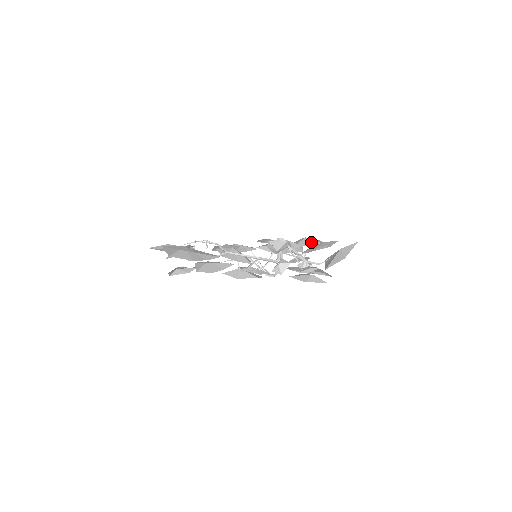
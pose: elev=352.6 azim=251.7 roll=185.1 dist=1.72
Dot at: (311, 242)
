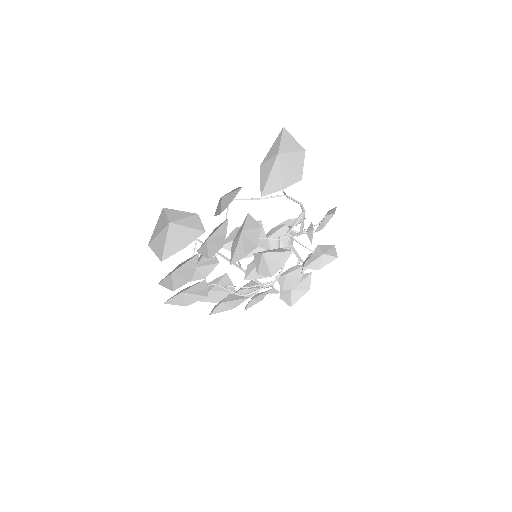
Dot at: occluded
